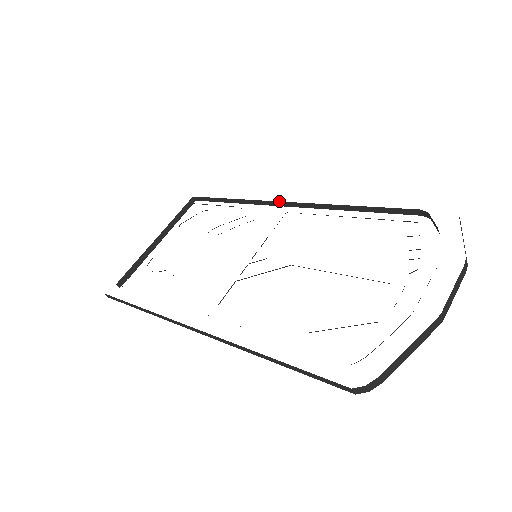
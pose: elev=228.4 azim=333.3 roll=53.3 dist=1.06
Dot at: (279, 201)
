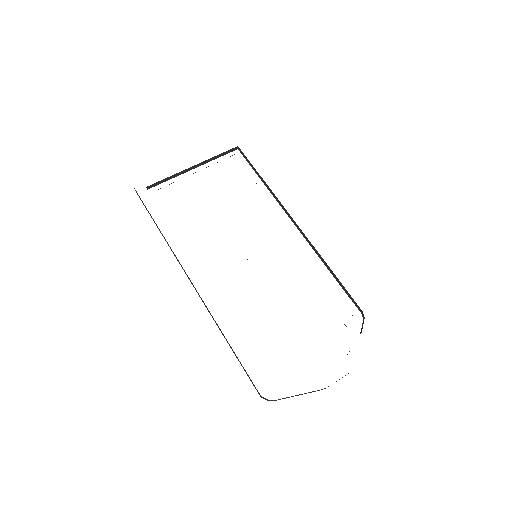
Dot at: occluded
